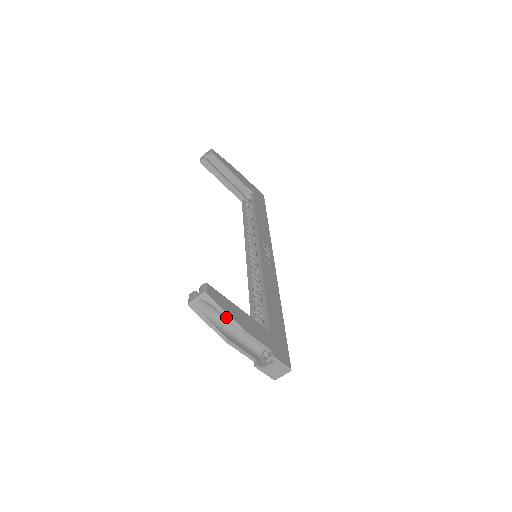
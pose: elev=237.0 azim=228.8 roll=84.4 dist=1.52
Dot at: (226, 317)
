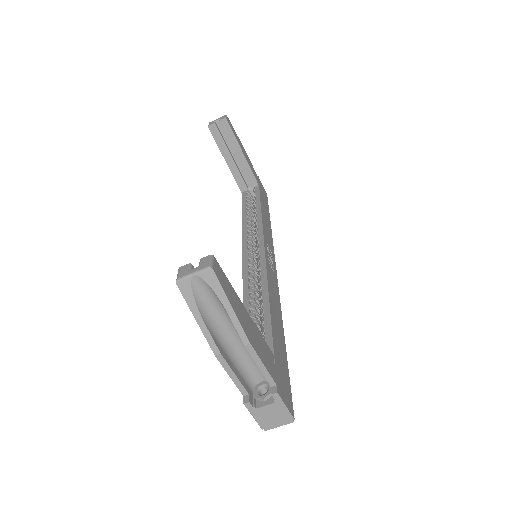
Dot at: (229, 315)
